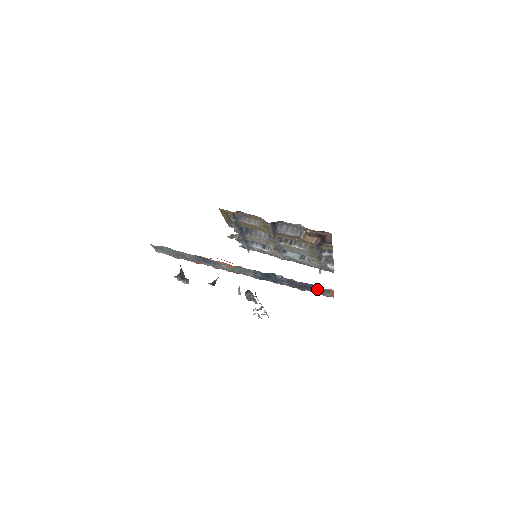
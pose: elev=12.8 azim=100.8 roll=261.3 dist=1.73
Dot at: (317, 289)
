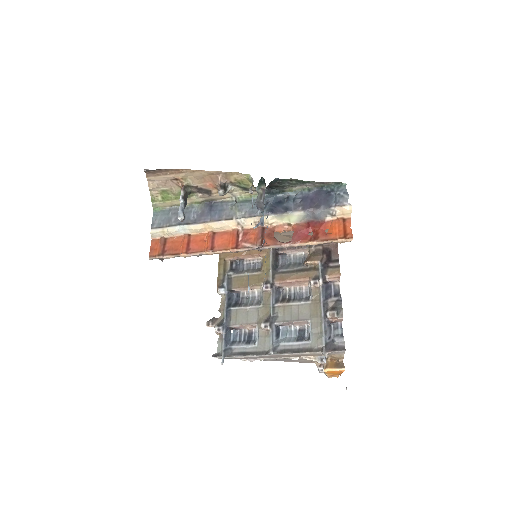
Dot at: (333, 192)
